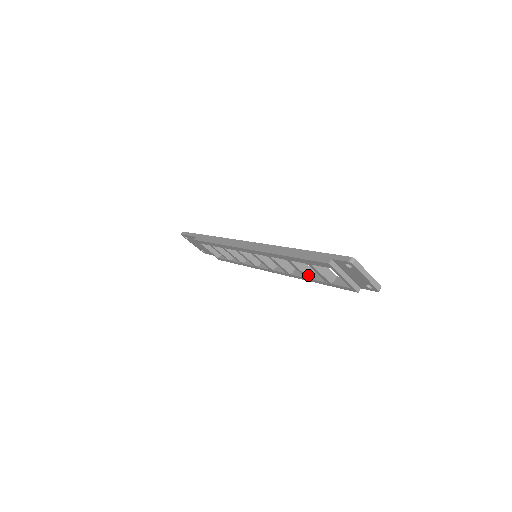
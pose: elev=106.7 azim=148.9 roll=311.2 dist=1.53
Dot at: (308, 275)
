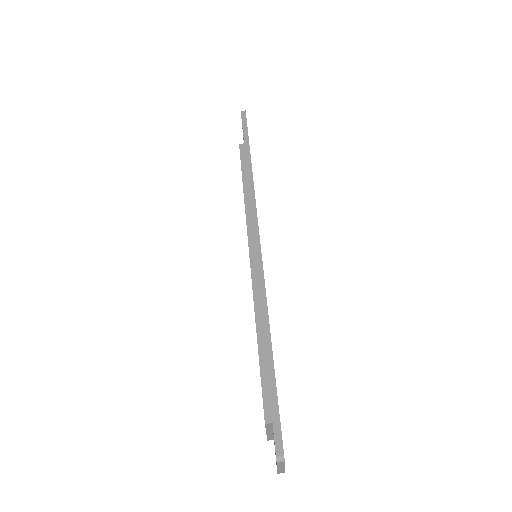
Dot at: occluded
